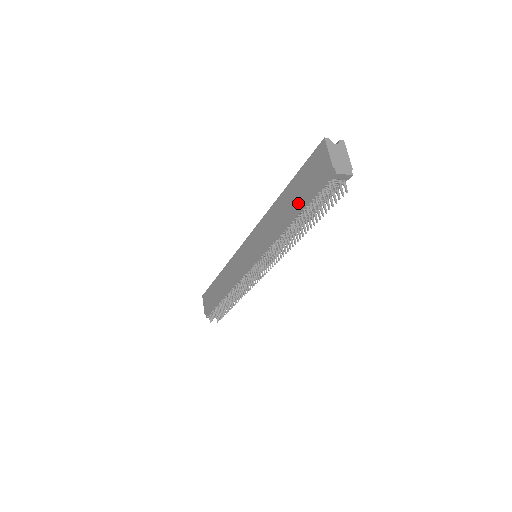
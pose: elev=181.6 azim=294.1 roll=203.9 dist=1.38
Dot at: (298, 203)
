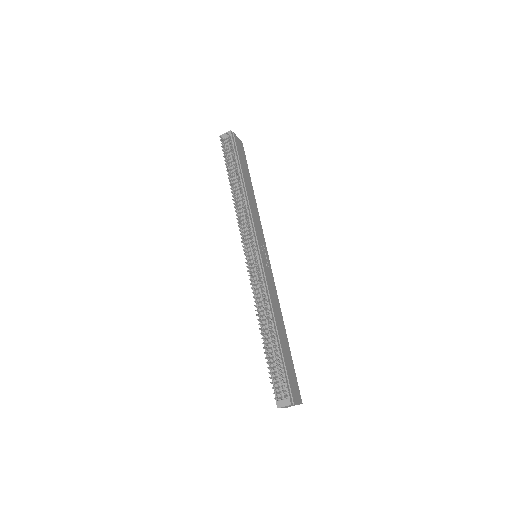
Dot at: occluded
